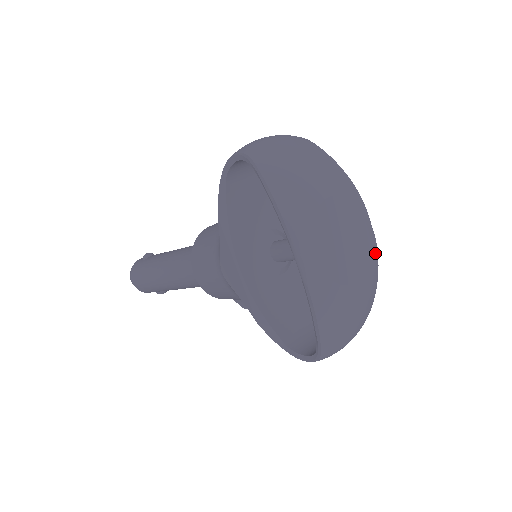
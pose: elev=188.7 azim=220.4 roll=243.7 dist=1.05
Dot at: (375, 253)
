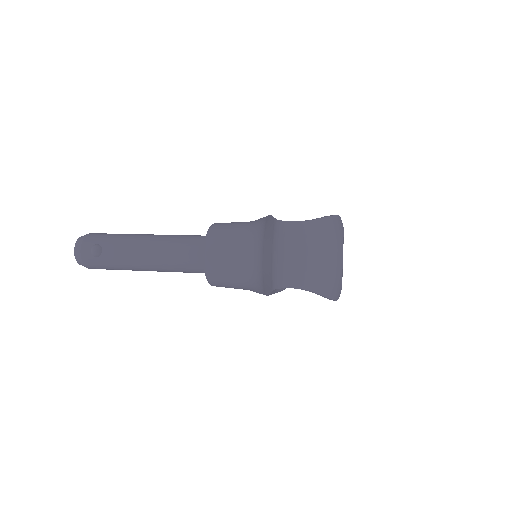
Dot at: occluded
